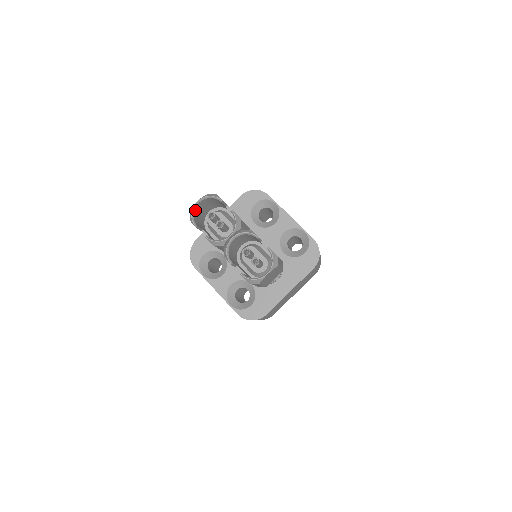
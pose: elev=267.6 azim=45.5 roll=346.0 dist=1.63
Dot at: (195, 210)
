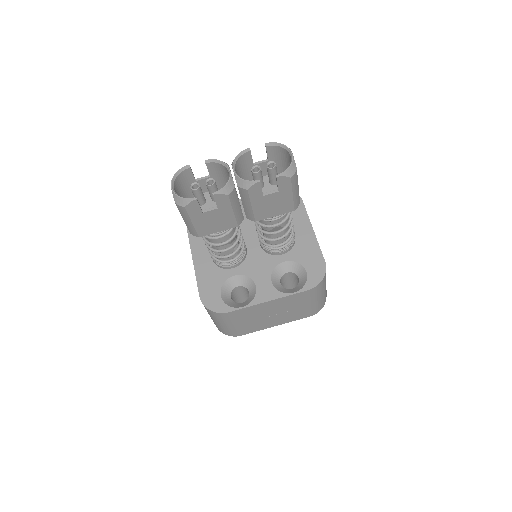
Dot at: (178, 197)
